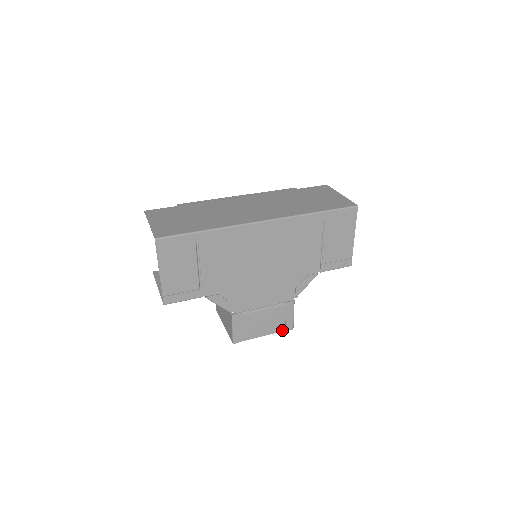
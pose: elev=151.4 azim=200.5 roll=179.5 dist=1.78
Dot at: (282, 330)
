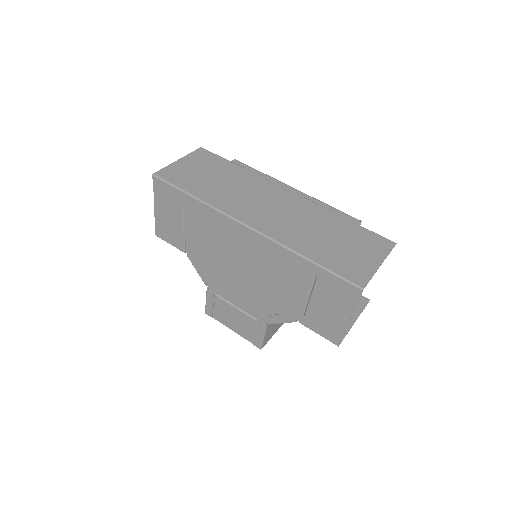
Dot at: (250, 341)
